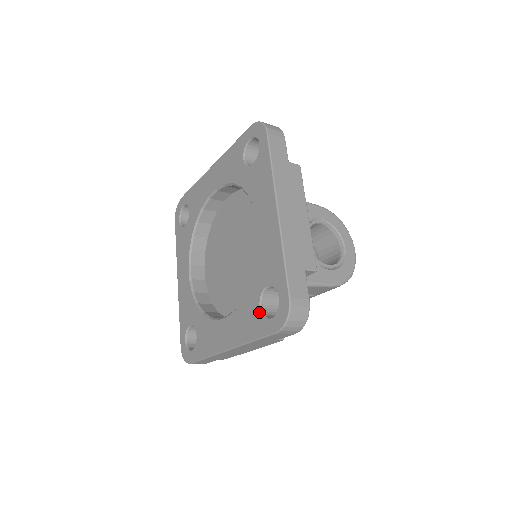
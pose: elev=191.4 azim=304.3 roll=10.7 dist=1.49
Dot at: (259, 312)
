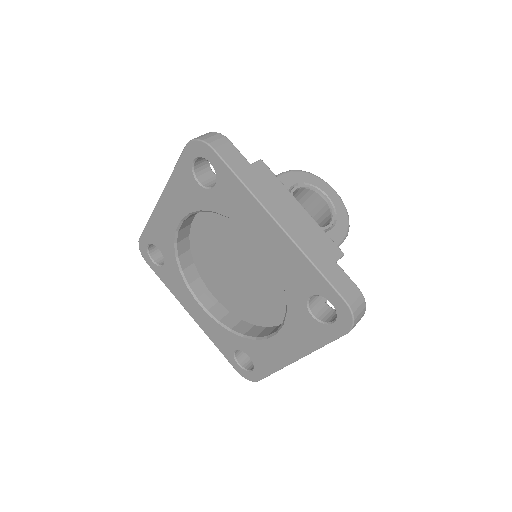
Dot at: (315, 321)
